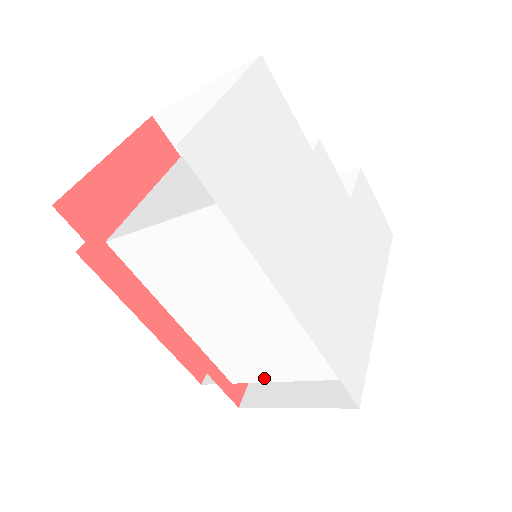
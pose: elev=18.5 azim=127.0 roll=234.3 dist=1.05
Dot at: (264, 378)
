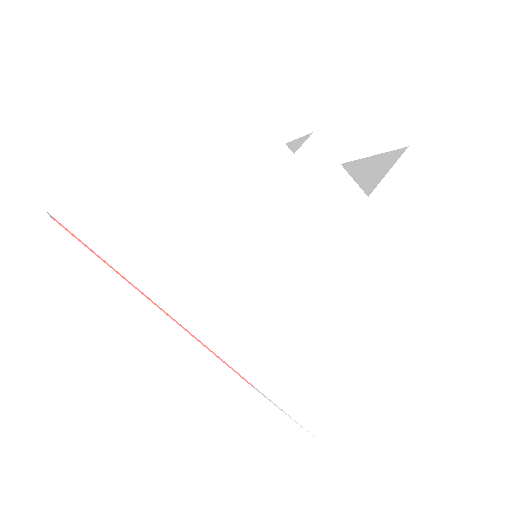
Dot at: occluded
